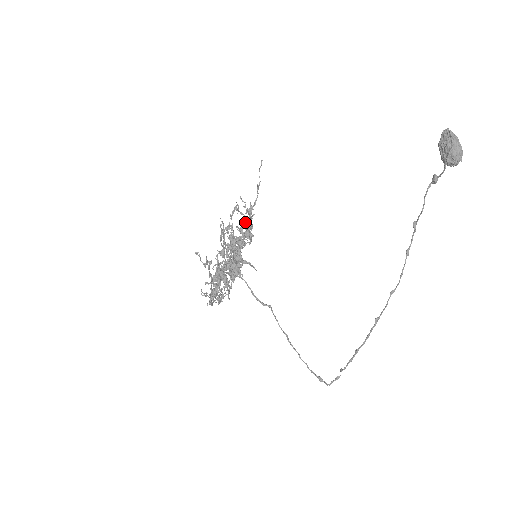
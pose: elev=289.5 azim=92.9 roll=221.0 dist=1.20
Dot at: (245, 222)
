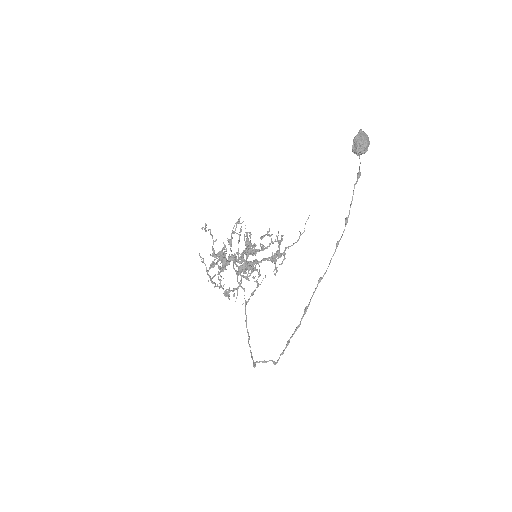
Dot at: (276, 251)
